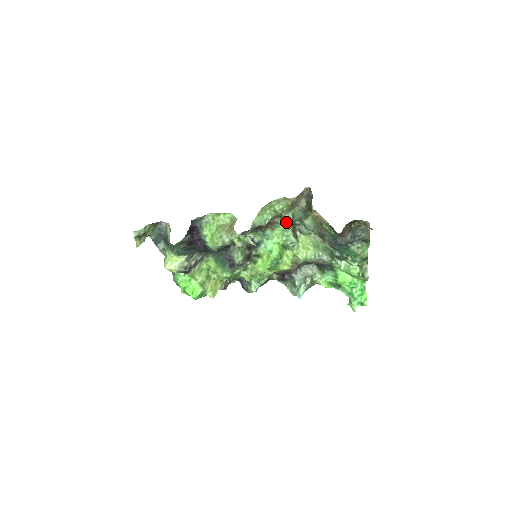
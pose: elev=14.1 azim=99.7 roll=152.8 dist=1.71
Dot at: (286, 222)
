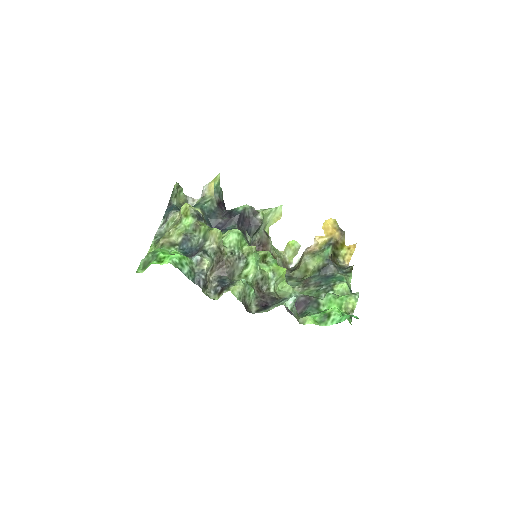
Dot at: occluded
